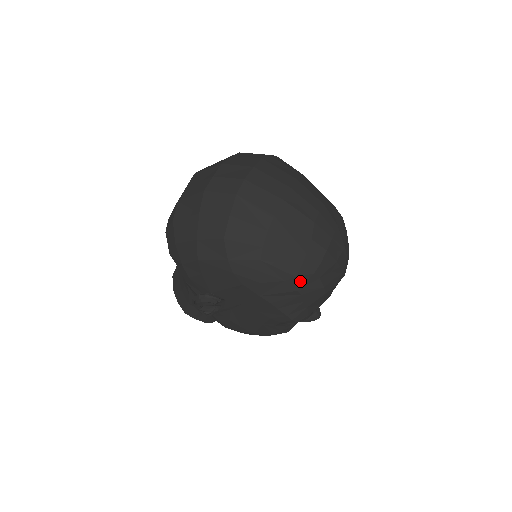
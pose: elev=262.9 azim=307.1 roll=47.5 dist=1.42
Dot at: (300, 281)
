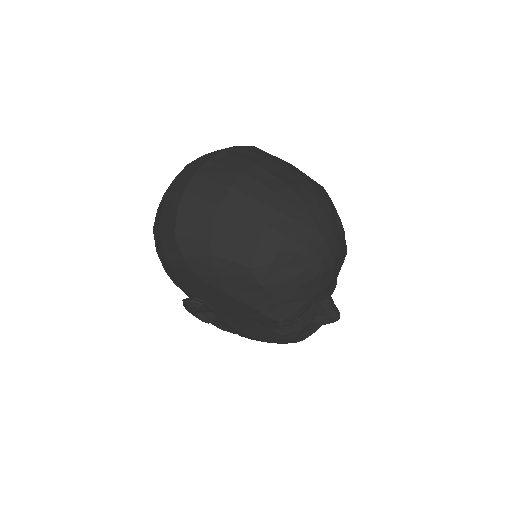
Dot at: (258, 273)
